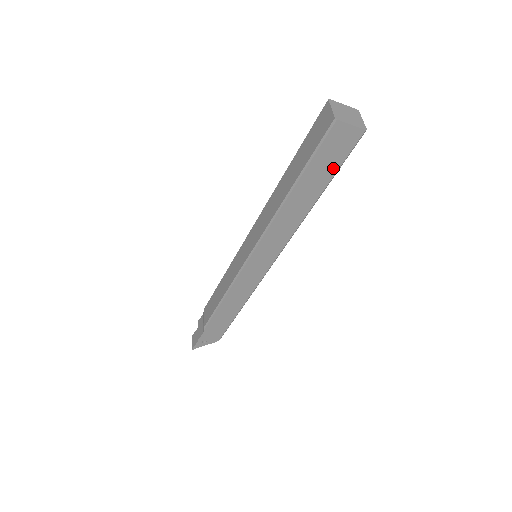
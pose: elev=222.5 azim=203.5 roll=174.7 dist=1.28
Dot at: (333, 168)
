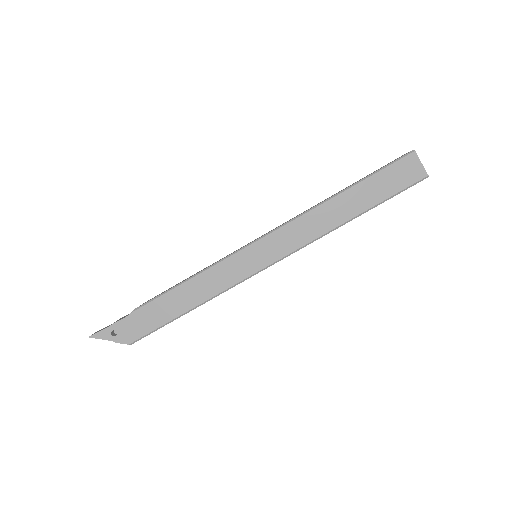
Dot at: (387, 193)
